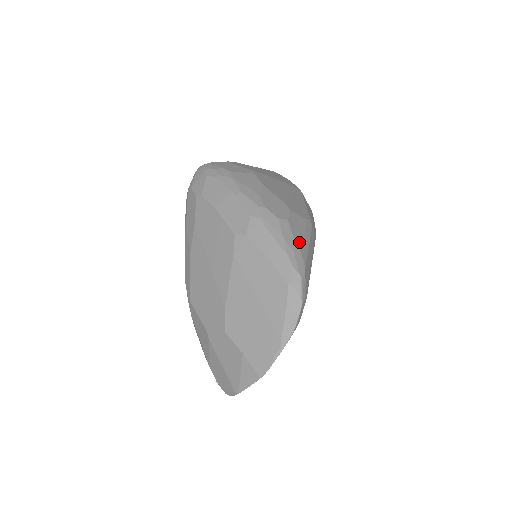
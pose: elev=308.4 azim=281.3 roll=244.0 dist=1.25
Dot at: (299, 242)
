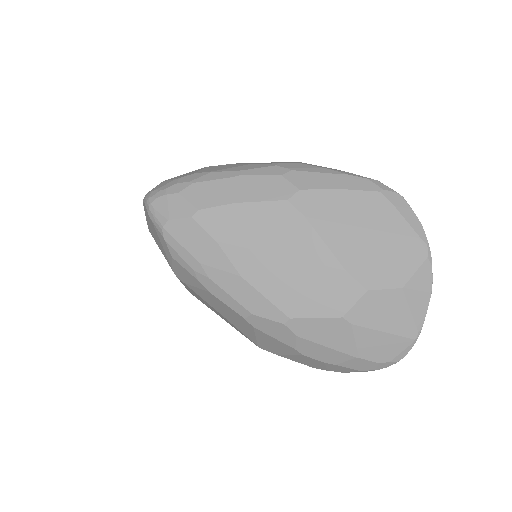
Dot at: occluded
